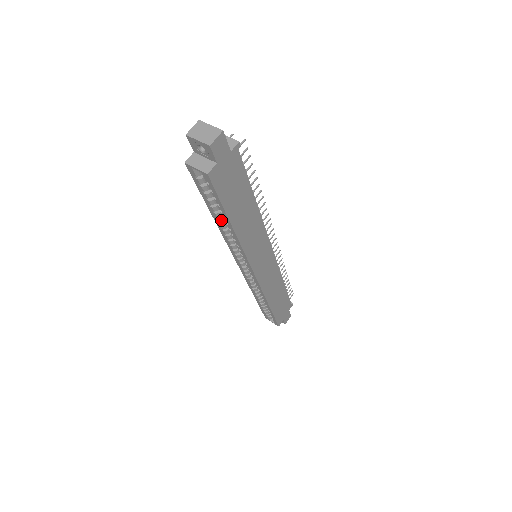
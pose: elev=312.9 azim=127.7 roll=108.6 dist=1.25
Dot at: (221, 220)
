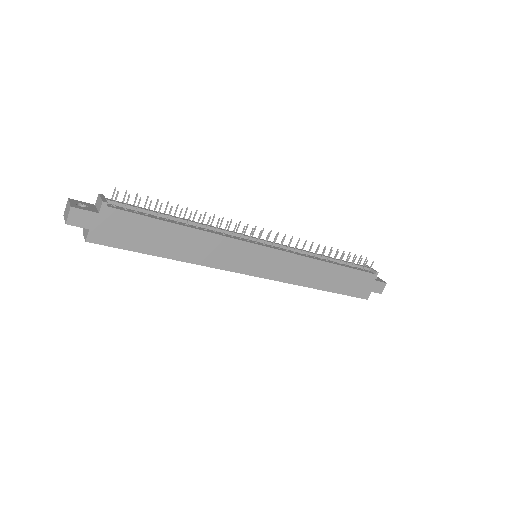
Dot at: occluded
